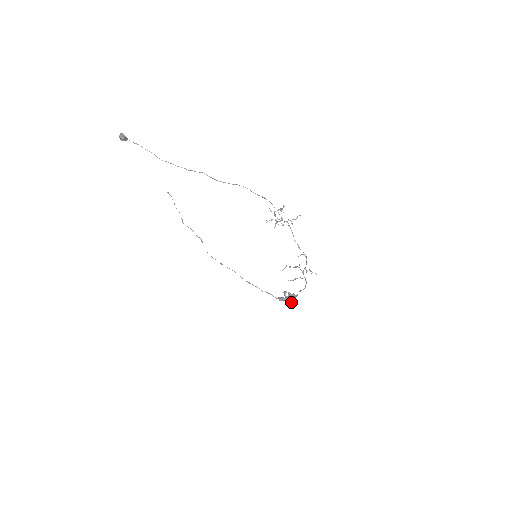
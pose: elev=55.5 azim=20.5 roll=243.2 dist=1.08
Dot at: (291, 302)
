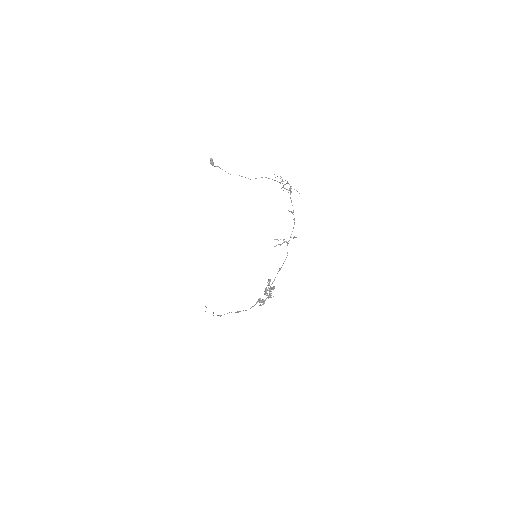
Dot at: (268, 287)
